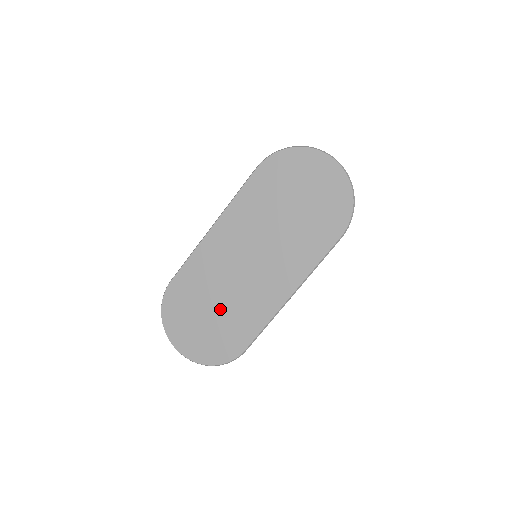
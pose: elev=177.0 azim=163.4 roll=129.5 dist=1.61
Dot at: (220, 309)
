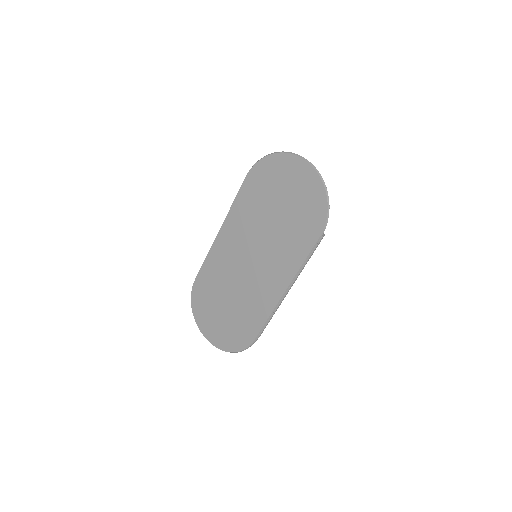
Dot at: (232, 304)
